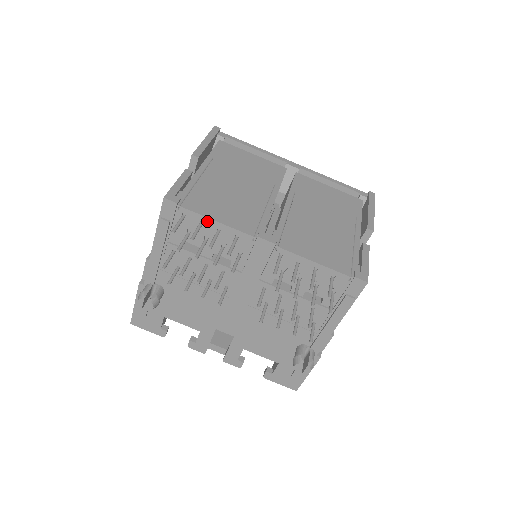
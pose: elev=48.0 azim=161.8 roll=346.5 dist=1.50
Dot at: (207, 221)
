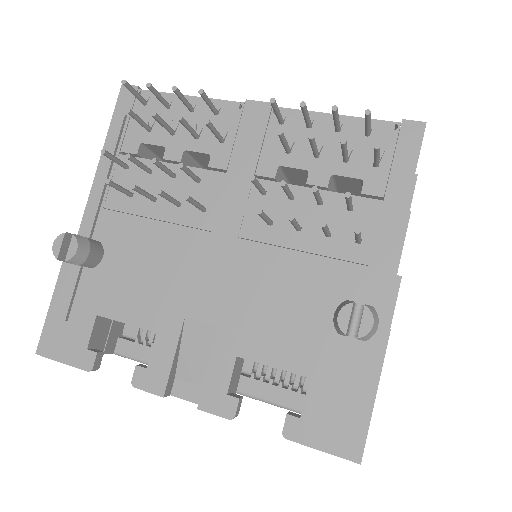
Dot at: (176, 100)
